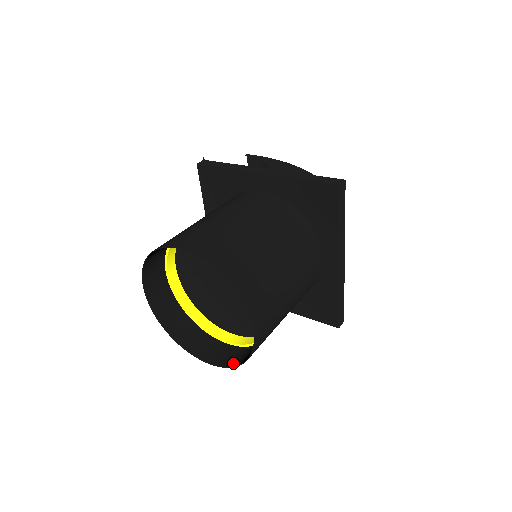
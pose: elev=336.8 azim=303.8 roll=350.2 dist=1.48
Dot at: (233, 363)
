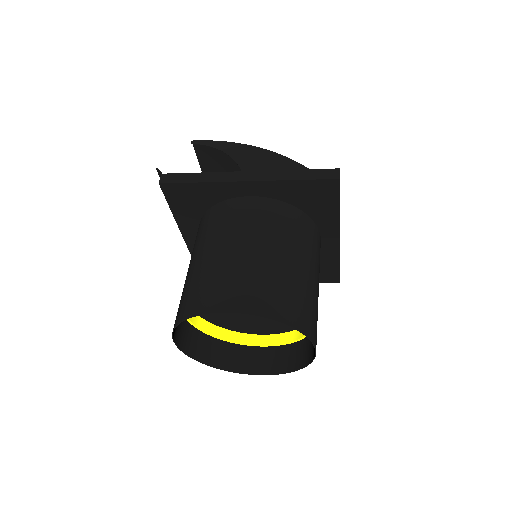
Dot at: (284, 368)
